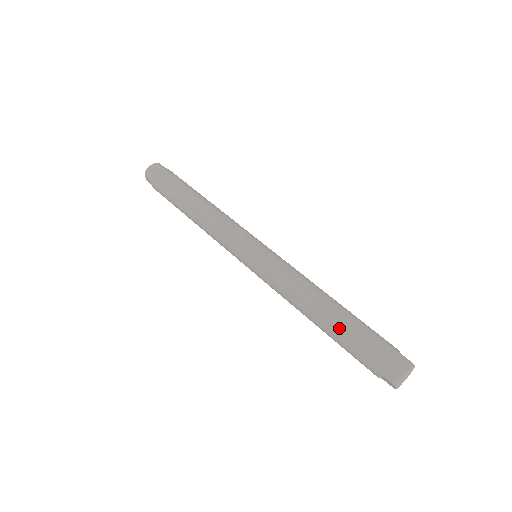
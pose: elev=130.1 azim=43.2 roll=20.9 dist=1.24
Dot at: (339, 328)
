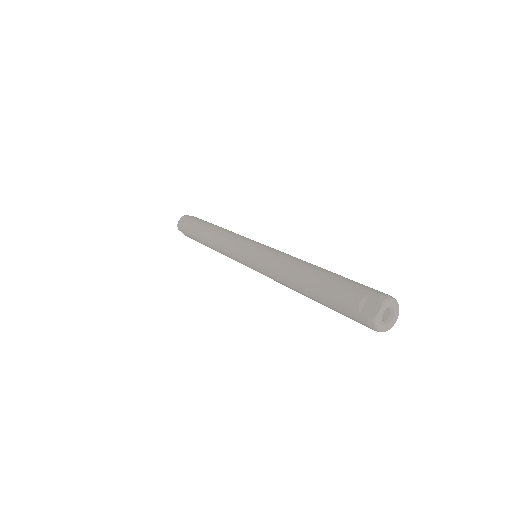
Dot at: occluded
